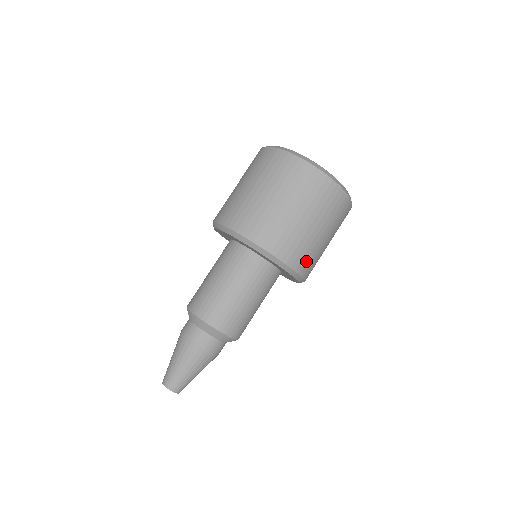
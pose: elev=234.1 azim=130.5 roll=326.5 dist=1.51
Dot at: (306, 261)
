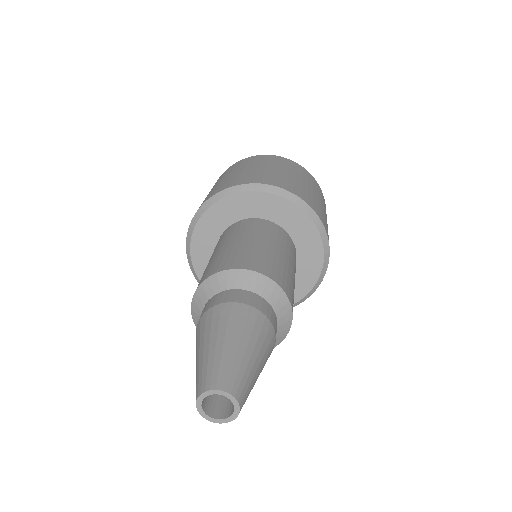
Dot at: occluded
